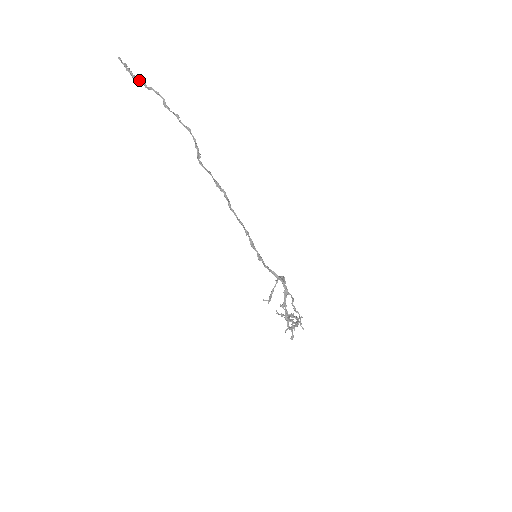
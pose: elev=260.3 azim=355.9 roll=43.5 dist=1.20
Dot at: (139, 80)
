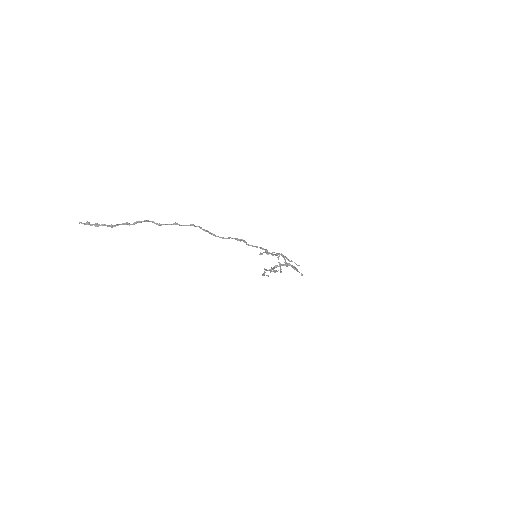
Dot at: (118, 225)
